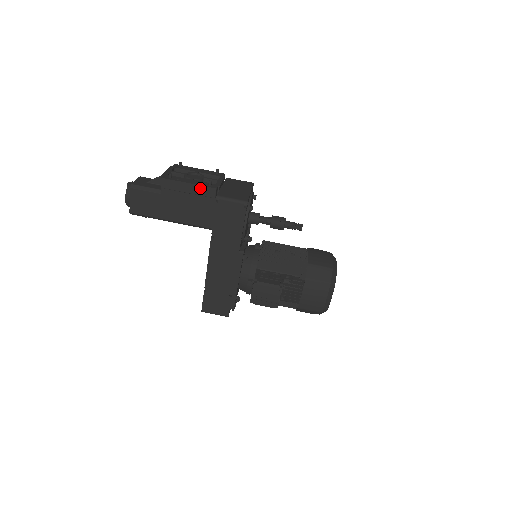
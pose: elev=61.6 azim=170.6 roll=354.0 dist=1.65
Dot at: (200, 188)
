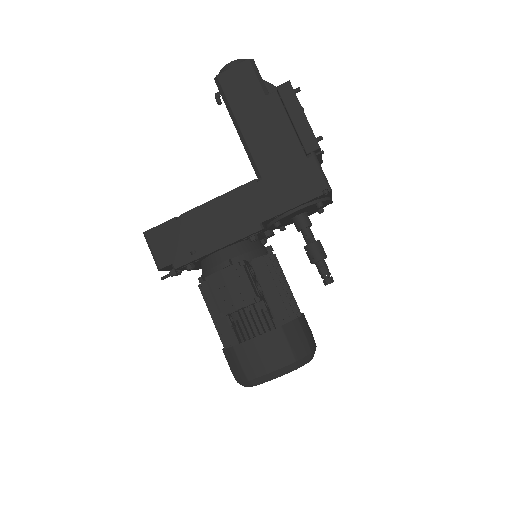
Dot at: (308, 130)
